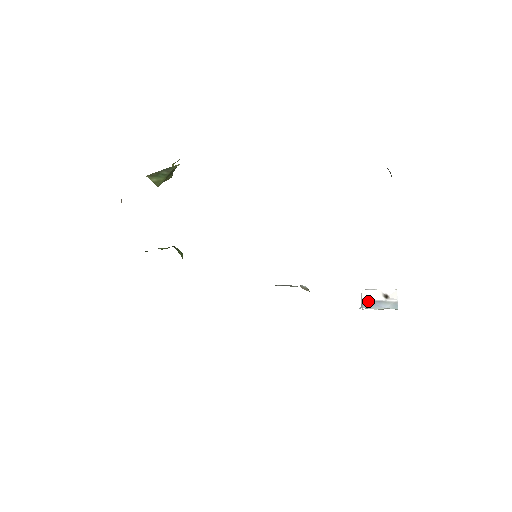
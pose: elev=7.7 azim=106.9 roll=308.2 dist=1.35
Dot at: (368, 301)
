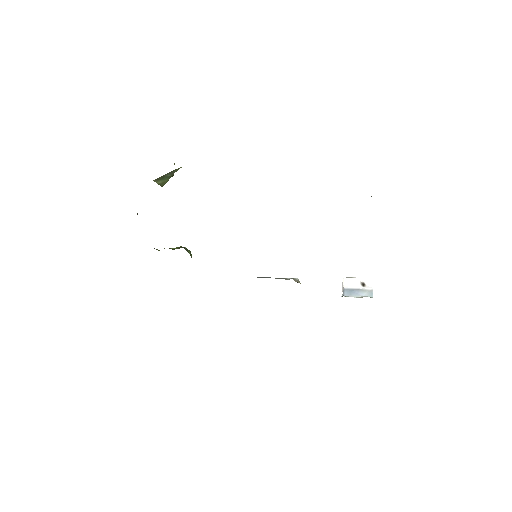
Dot at: (349, 289)
